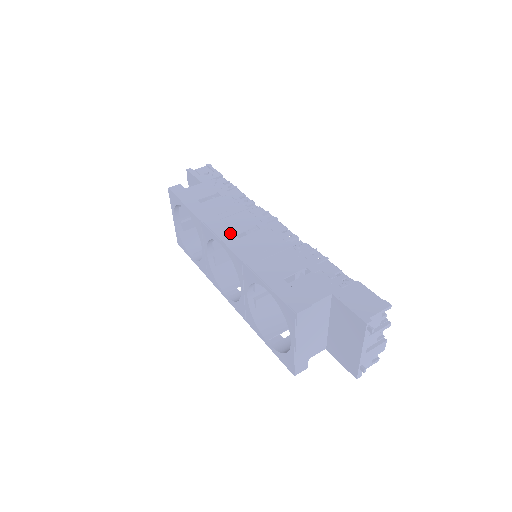
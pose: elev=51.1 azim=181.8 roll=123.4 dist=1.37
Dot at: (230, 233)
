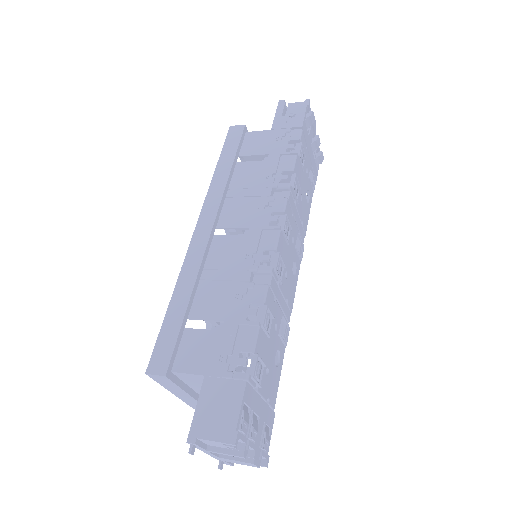
Dot at: (210, 225)
